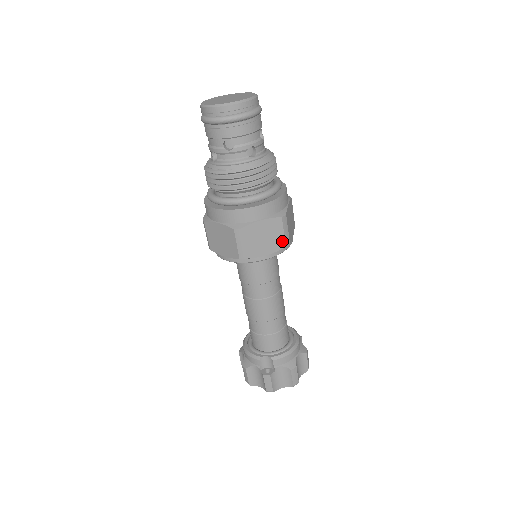
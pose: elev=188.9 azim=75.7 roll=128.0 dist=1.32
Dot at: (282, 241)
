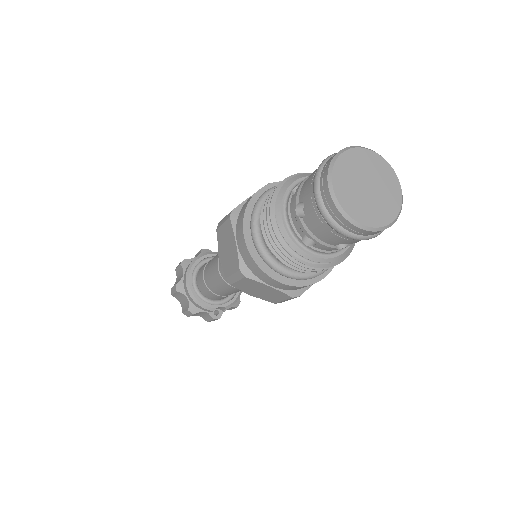
Dot at: occluded
